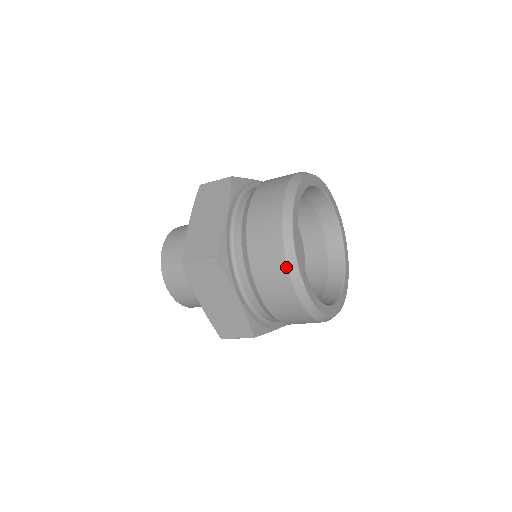
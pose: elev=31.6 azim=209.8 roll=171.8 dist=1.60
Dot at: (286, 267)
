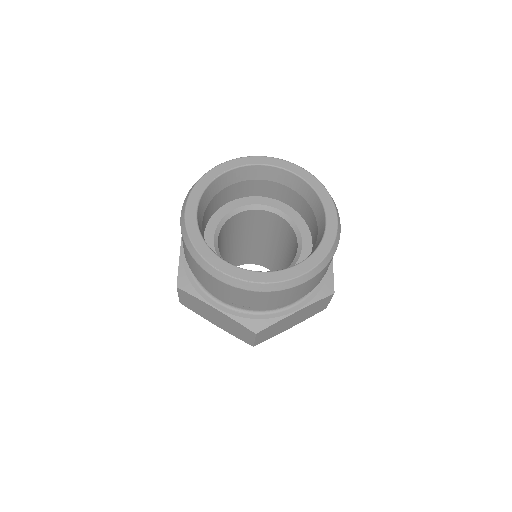
Dot at: (197, 264)
